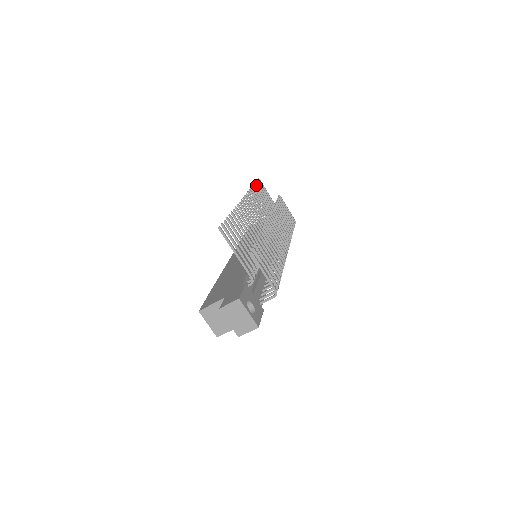
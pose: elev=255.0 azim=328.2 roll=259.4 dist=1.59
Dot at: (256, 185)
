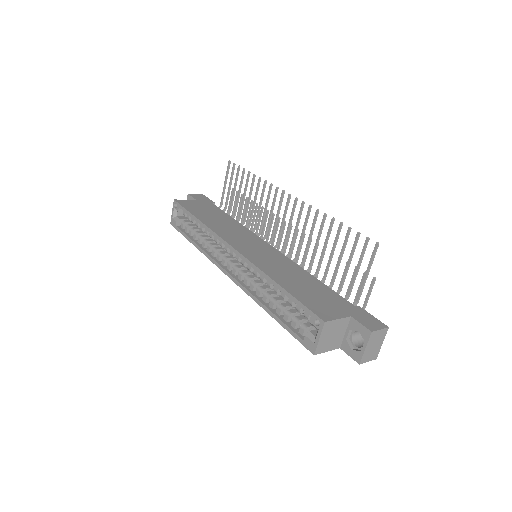
Dot at: (244, 171)
